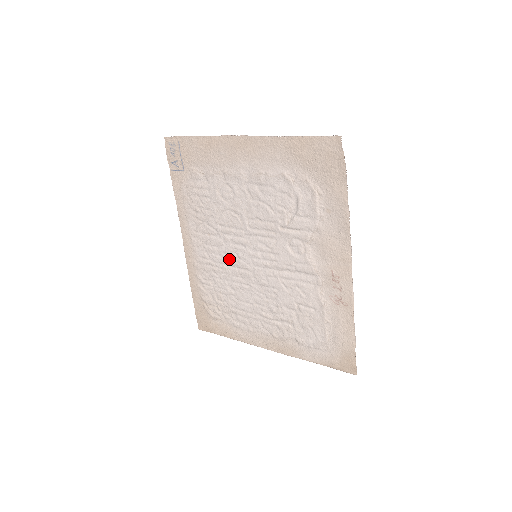
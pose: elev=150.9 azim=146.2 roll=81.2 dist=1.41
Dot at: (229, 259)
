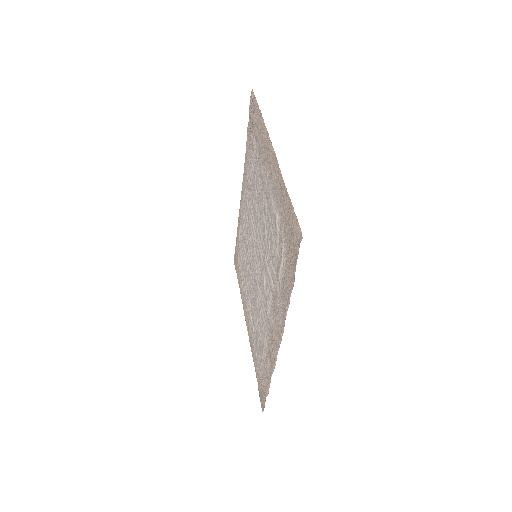
Dot at: (248, 237)
